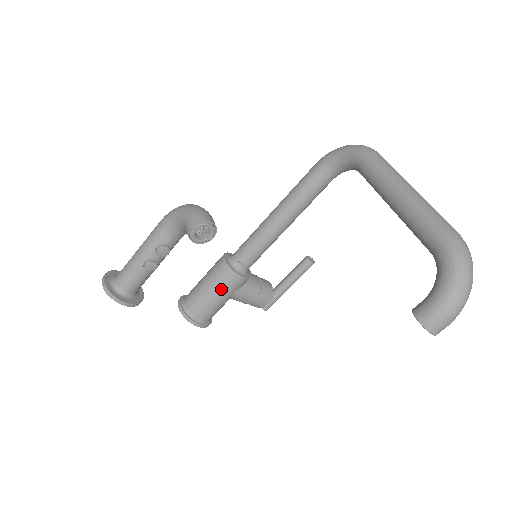
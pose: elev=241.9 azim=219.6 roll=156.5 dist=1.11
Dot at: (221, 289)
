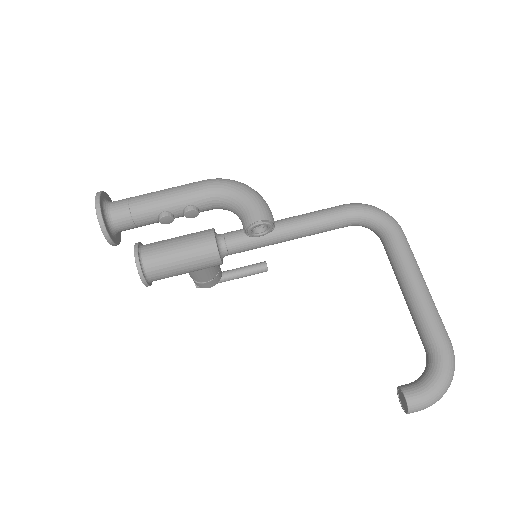
Dot at: (195, 263)
